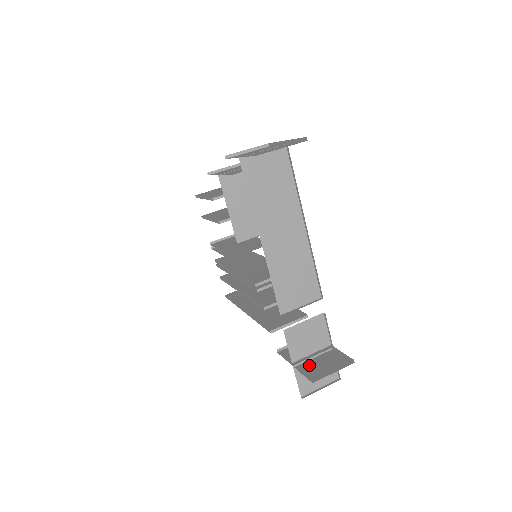
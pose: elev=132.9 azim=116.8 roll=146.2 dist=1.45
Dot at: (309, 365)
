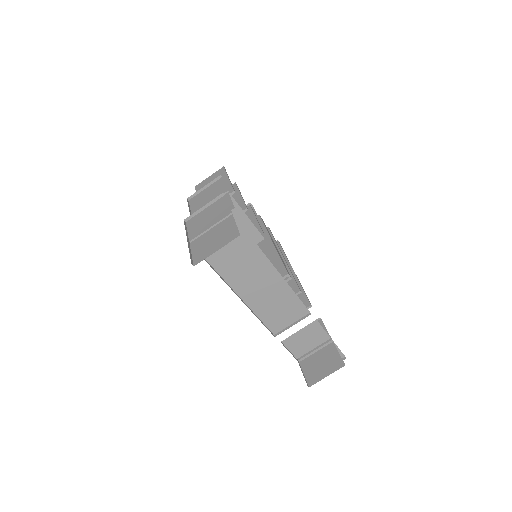
Dot at: (310, 362)
